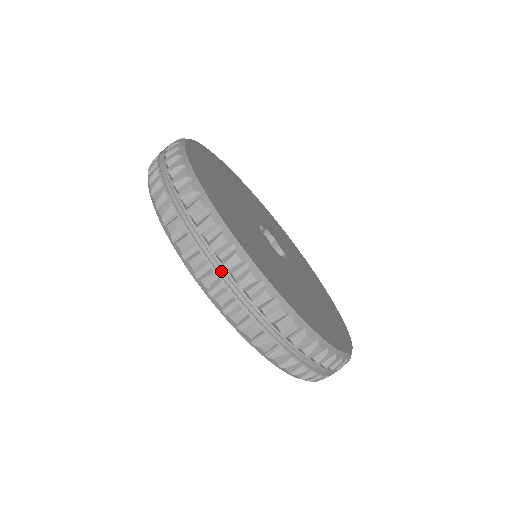
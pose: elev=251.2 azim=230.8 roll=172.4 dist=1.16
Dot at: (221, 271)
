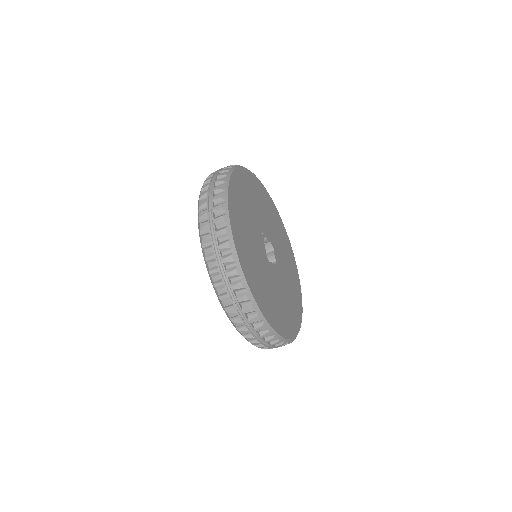
Dot at: occluded
